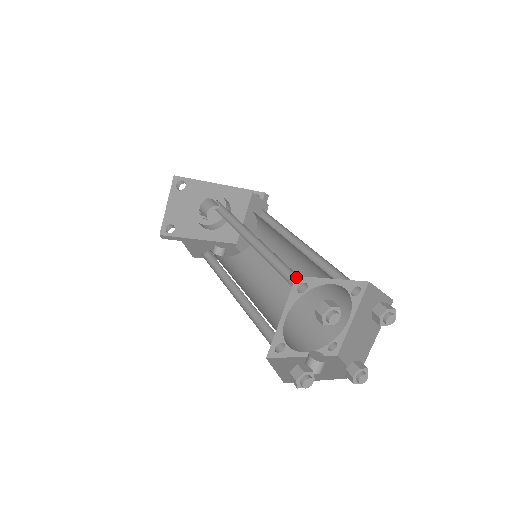
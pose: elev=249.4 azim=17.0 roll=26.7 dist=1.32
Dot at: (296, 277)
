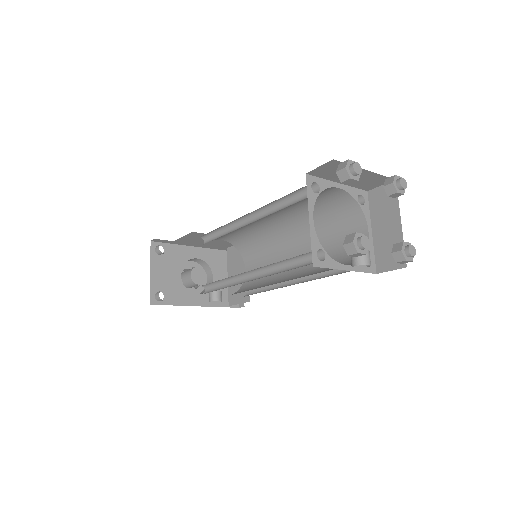
Dot at: (306, 175)
